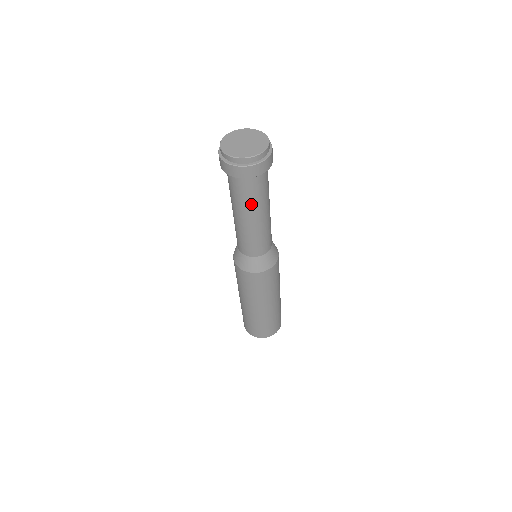
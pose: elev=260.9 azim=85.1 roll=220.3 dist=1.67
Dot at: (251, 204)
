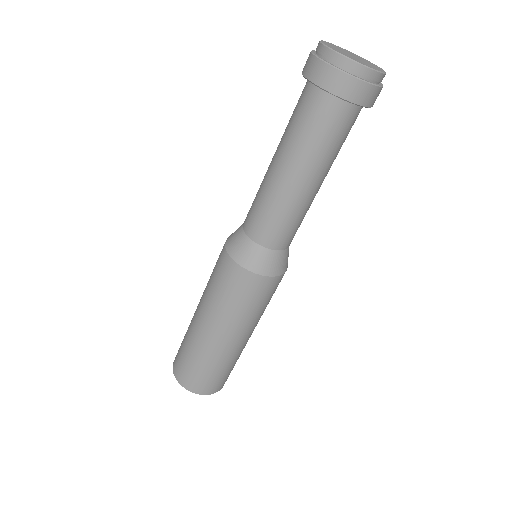
Dot at: (319, 153)
